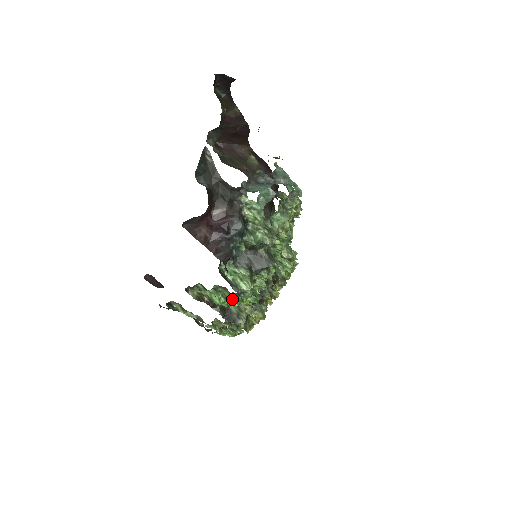
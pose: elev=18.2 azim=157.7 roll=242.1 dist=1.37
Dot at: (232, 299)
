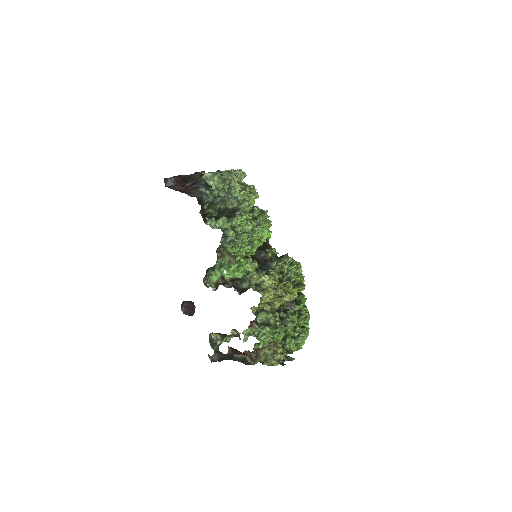
Dot at: (228, 253)
